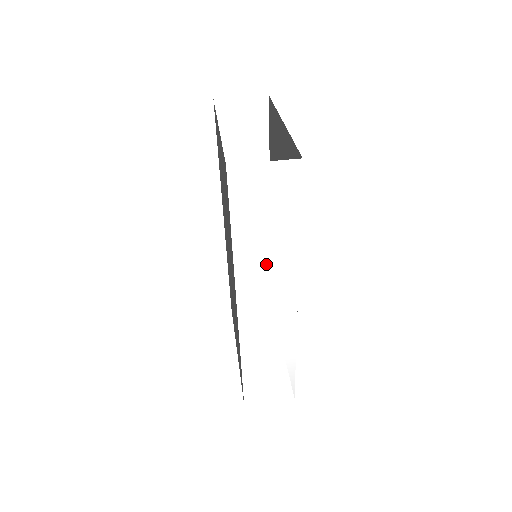
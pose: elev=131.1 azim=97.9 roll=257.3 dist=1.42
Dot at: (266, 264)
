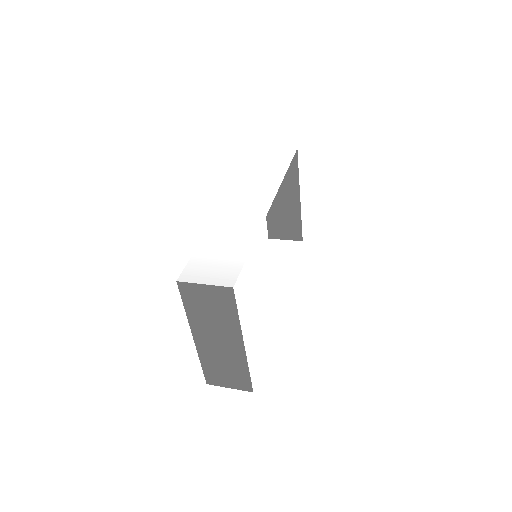
Dot at: (259, 182)
